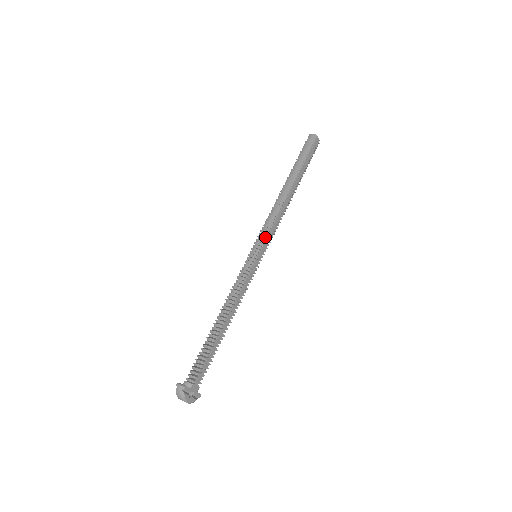
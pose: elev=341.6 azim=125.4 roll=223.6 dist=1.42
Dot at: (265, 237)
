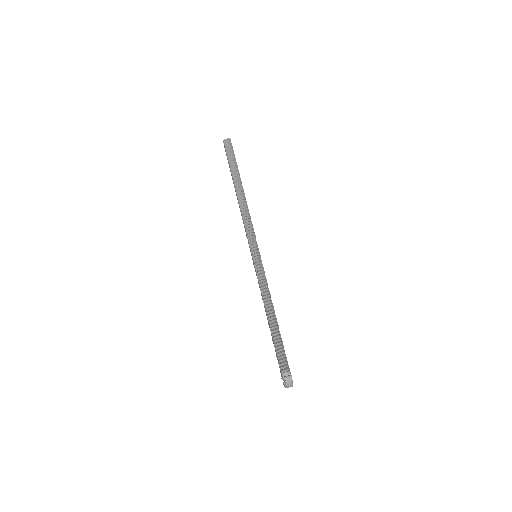
Dot at: occluded
